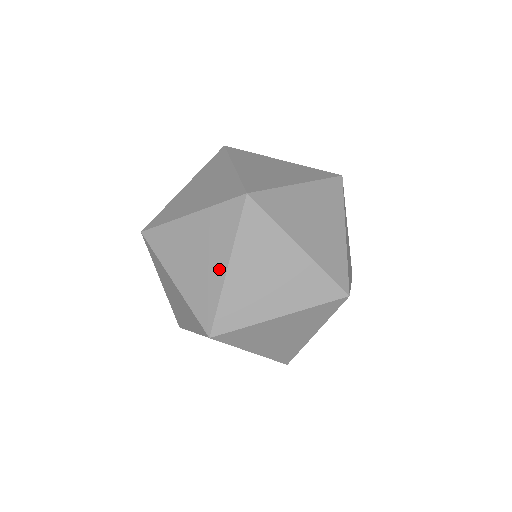
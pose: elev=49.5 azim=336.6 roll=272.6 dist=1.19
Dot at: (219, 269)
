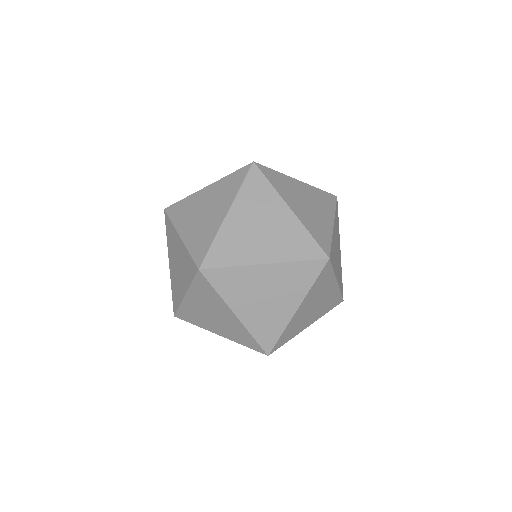
Dot at: occluded
